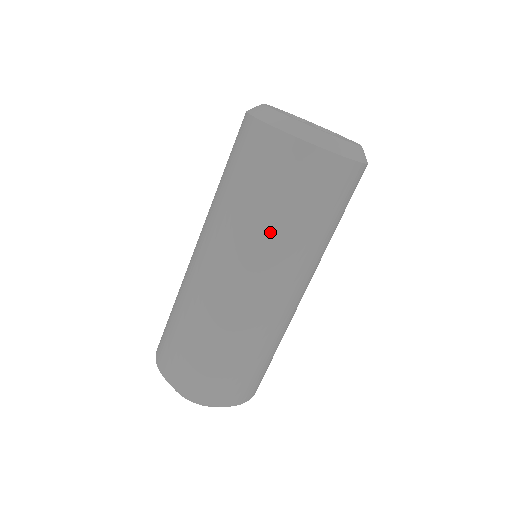
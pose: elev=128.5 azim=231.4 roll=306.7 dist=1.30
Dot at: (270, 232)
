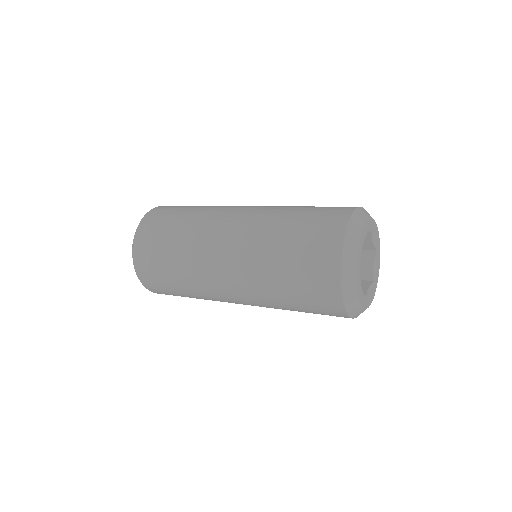
Dot at: (268, 279)
